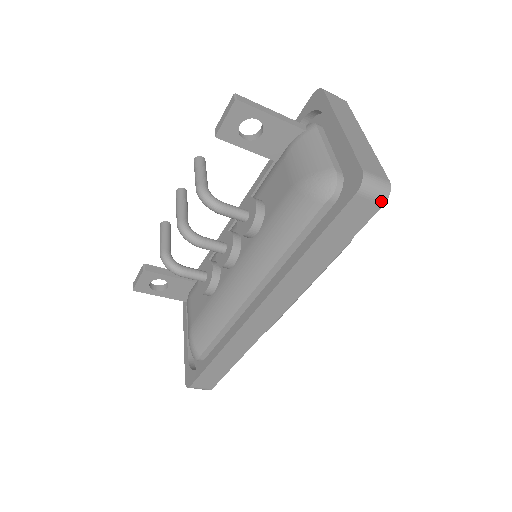
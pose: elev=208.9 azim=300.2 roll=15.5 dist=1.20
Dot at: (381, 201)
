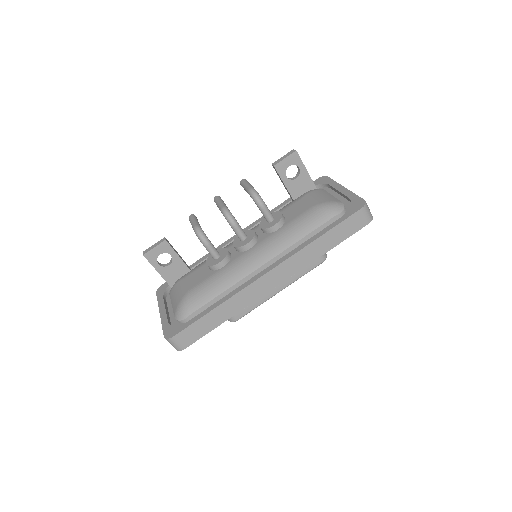
Dot at: (368, 221)
